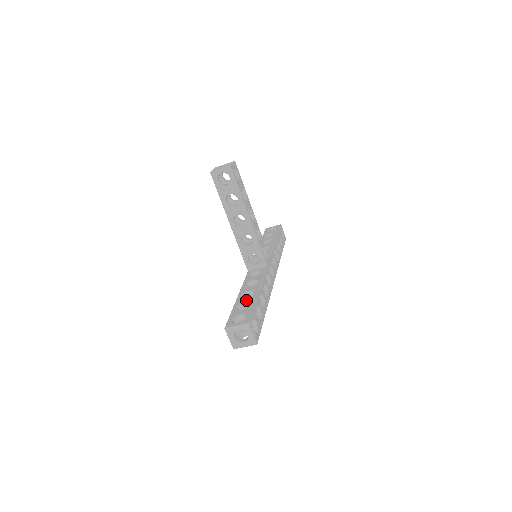
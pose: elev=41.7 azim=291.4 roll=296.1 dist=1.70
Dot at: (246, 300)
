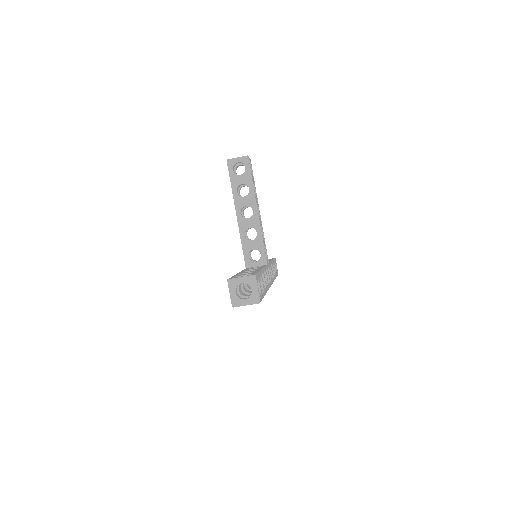
Dot at: (249, 272)
